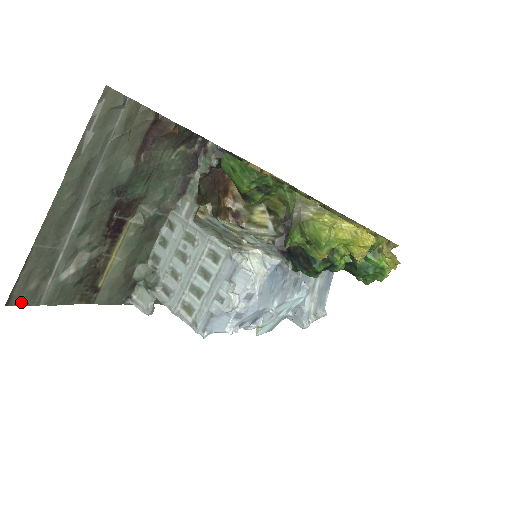
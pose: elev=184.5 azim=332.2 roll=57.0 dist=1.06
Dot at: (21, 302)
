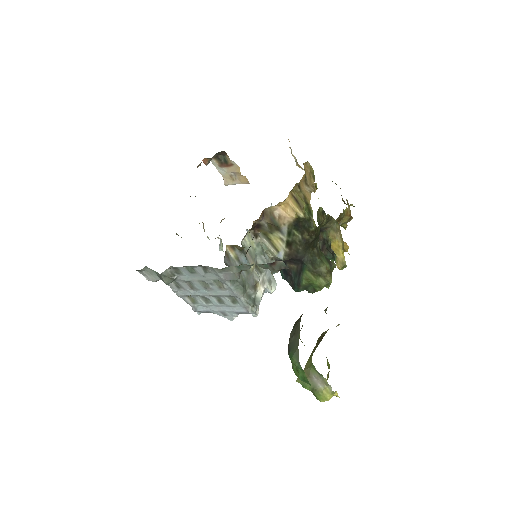
Dot at: occluded
